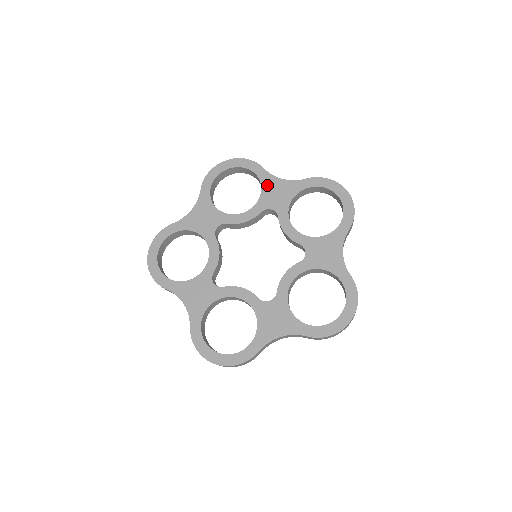
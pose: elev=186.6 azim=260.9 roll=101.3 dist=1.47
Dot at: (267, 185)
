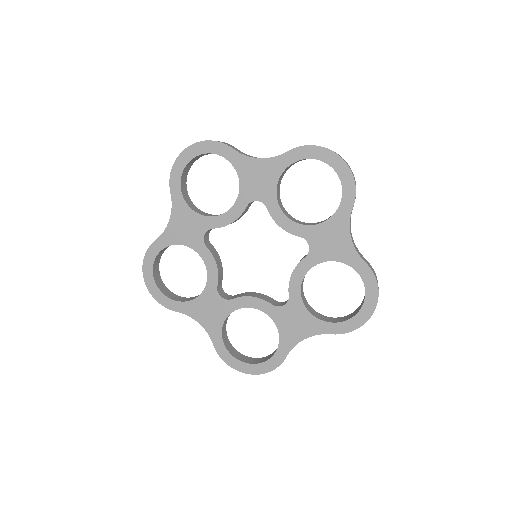
Dot at: (243, 171)
